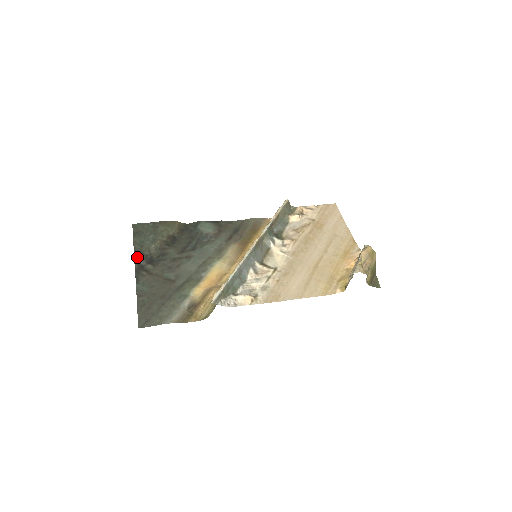
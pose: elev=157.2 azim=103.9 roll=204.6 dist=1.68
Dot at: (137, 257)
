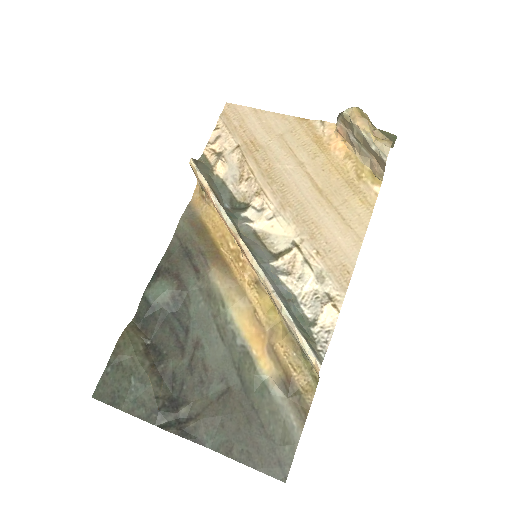
Dot at: (159, 422)
